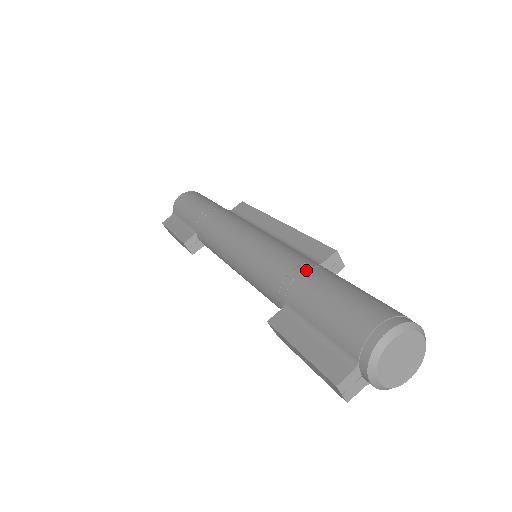
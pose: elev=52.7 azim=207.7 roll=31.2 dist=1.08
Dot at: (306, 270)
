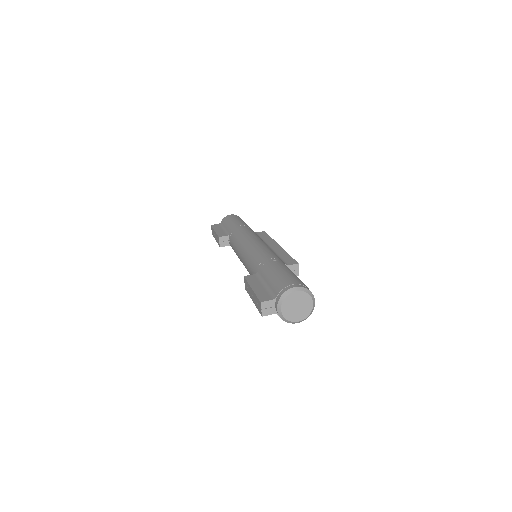
Dot at: (277, 261)
